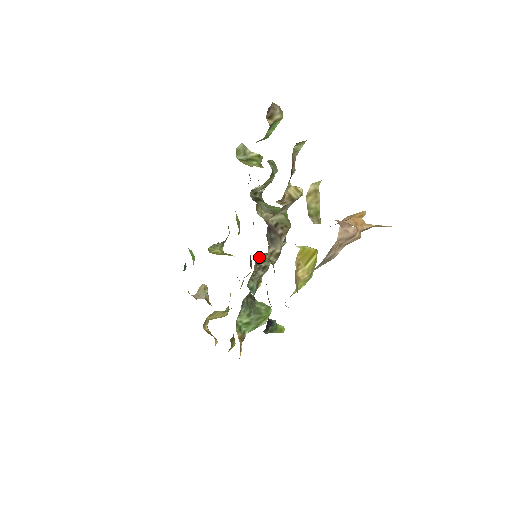
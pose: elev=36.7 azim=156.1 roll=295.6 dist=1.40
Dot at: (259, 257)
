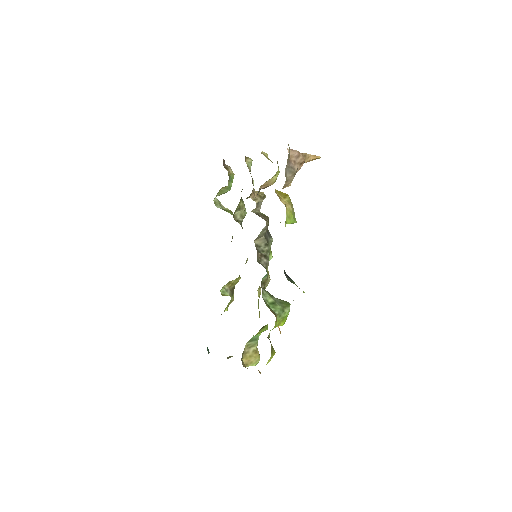
Dot at: (257, 246)
